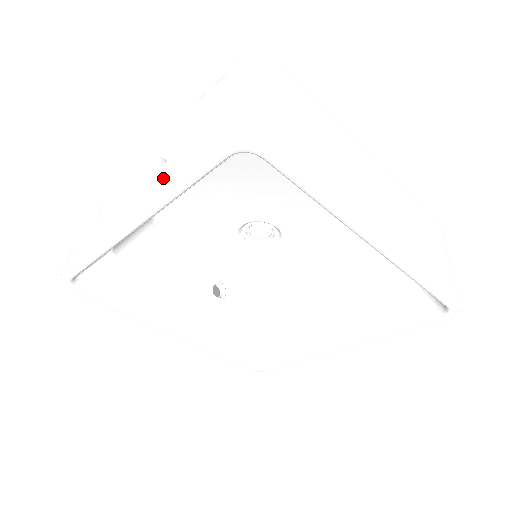
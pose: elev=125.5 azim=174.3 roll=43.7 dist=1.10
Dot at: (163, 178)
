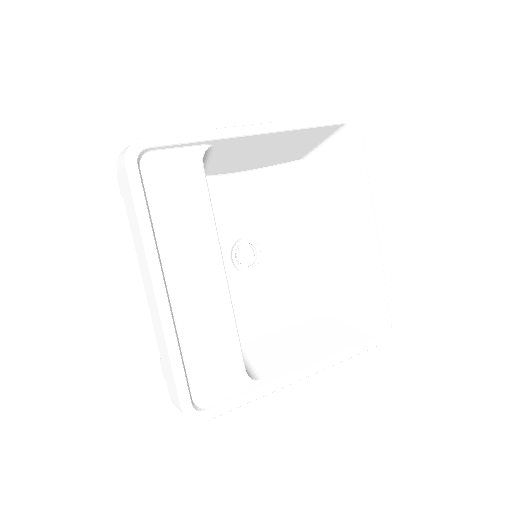
Dot at: occluded
